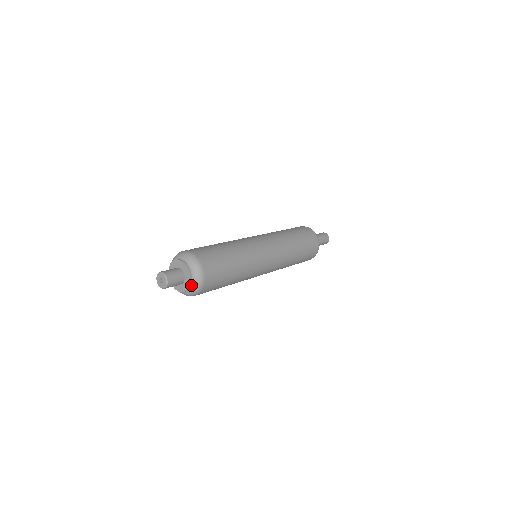
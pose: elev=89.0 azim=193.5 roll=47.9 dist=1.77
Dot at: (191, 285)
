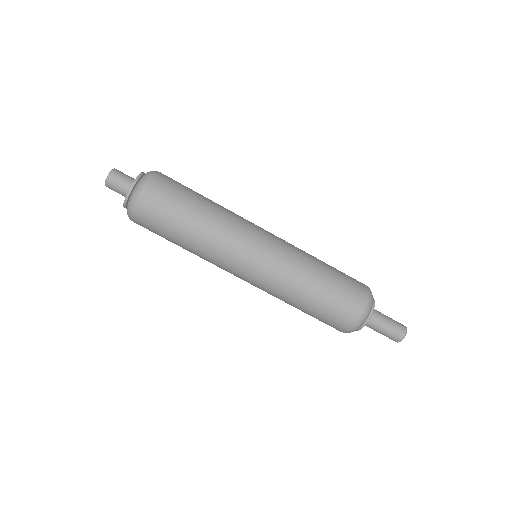
Dot at: (128, 202)
